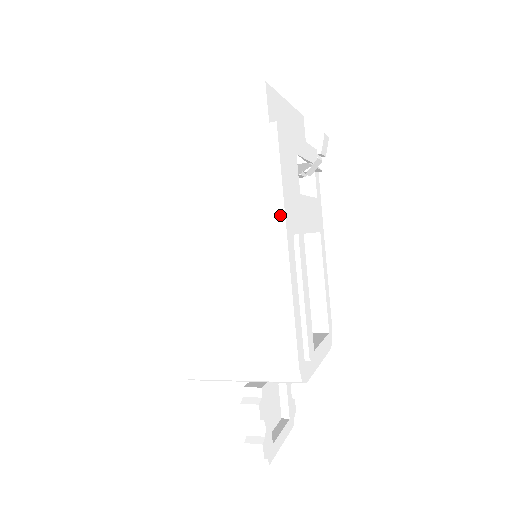
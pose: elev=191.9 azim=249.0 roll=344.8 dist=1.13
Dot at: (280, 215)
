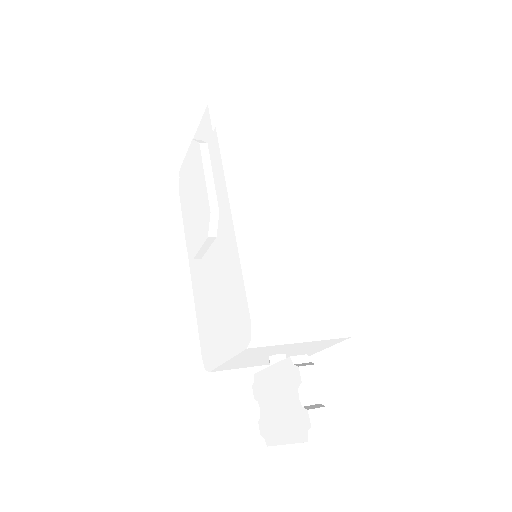
Dot at: (322, 196)
